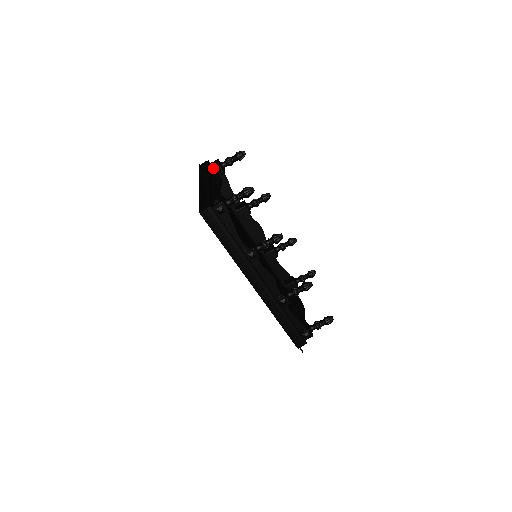
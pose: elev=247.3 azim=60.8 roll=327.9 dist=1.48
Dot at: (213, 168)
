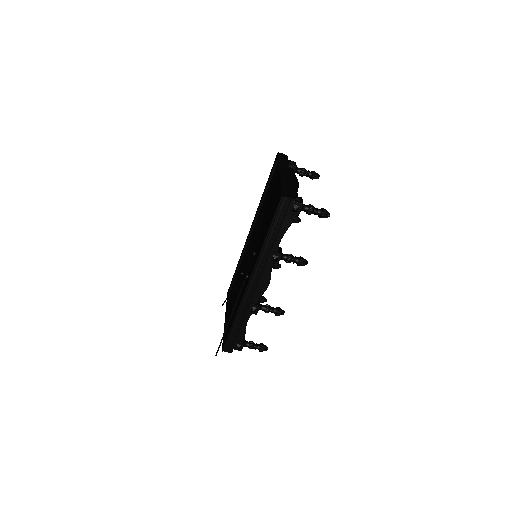
Dot at: (290, 166)
